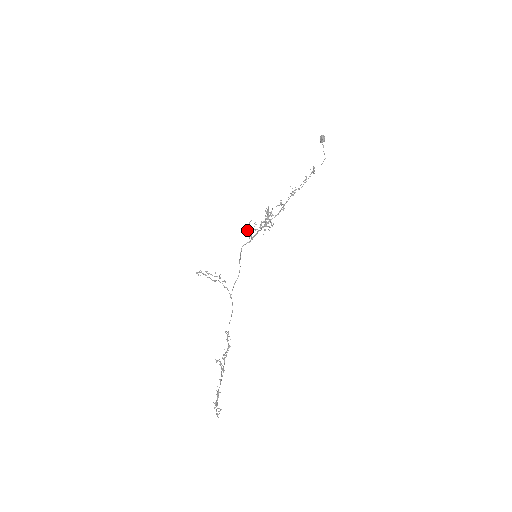
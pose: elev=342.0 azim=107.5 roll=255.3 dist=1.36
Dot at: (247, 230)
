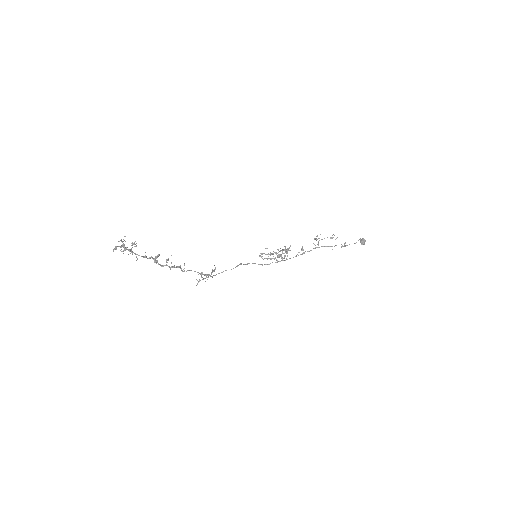
Dot at: (261, 253)
